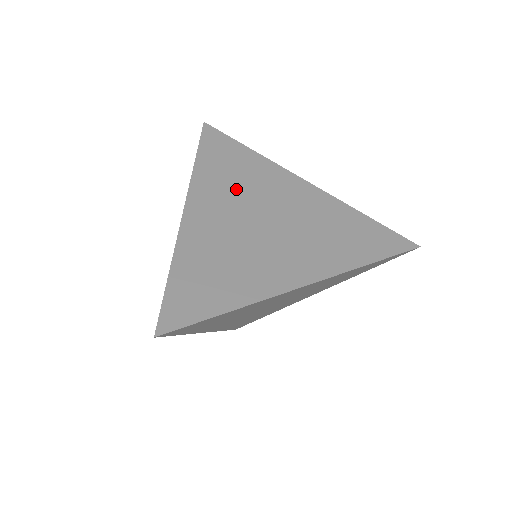
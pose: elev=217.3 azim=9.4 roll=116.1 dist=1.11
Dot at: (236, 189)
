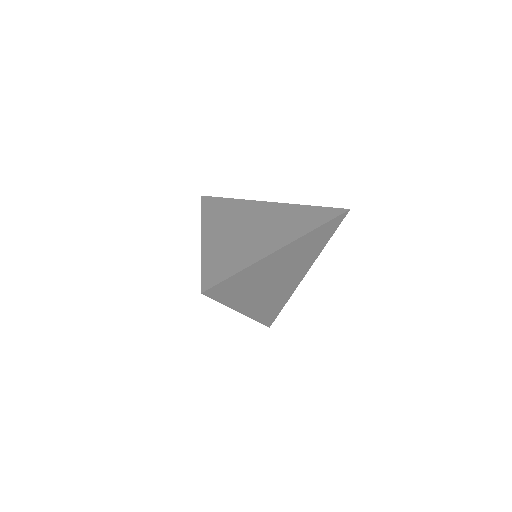
Dot at: (229, 219)
